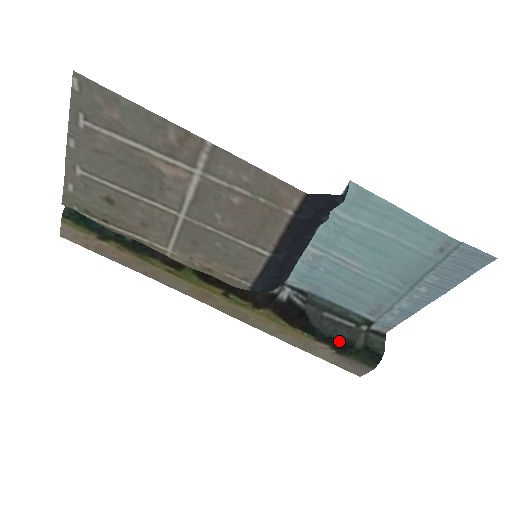
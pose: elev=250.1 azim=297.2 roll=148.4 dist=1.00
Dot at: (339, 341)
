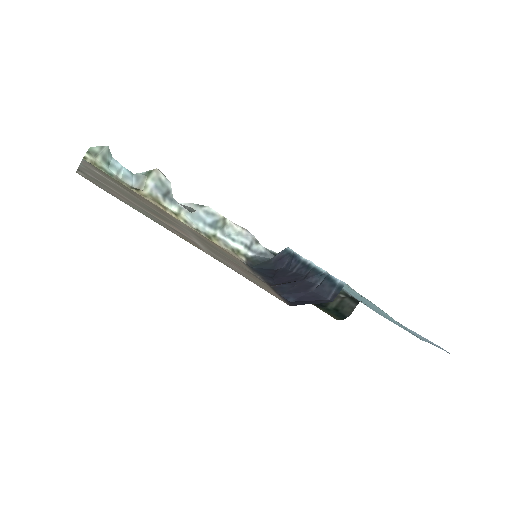
Dot at: occluded
